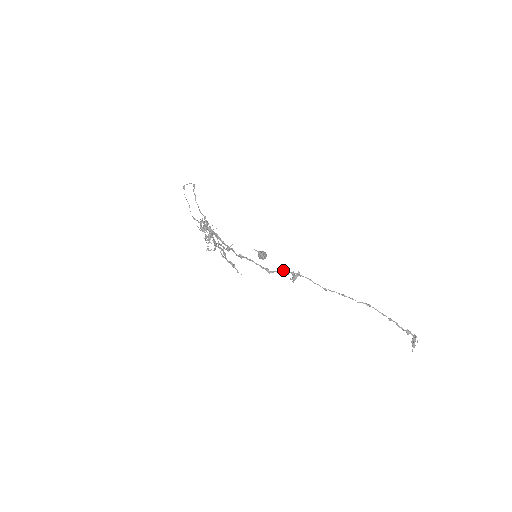
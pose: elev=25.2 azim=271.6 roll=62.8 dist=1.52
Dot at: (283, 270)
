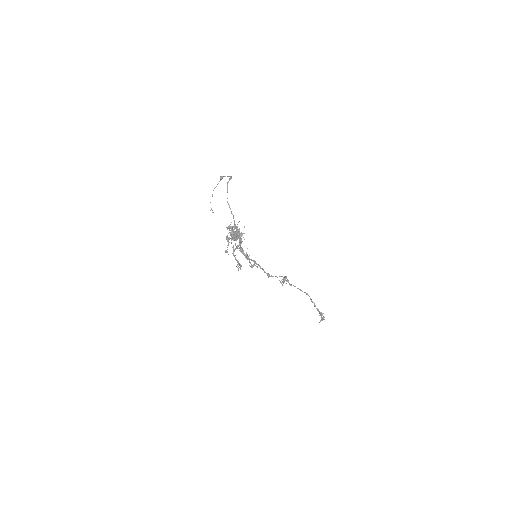
Dot at: (280, 276)
